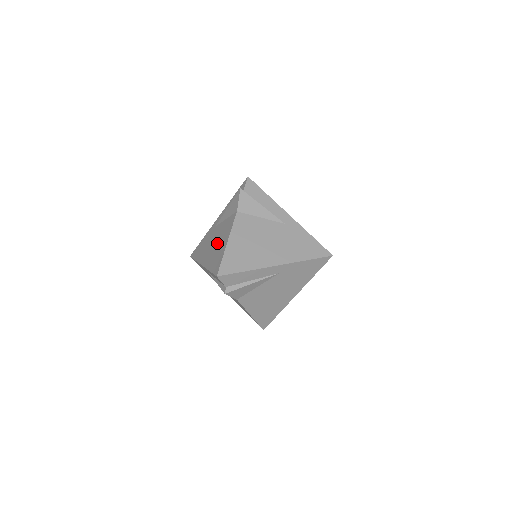
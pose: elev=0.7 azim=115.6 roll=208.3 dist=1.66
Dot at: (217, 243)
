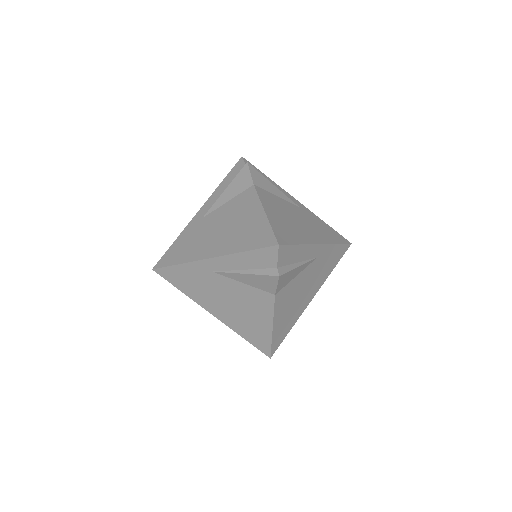
Dot at: (241, 311)
